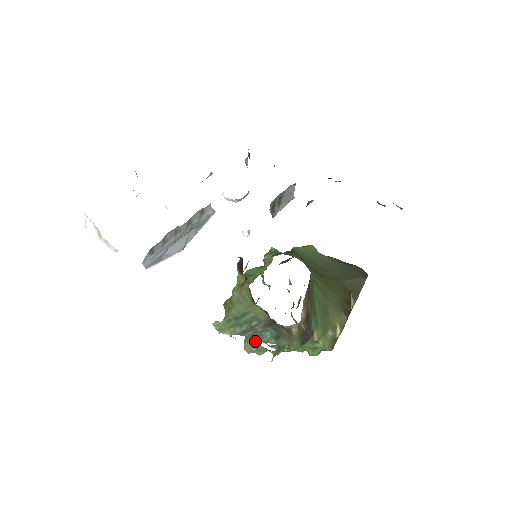
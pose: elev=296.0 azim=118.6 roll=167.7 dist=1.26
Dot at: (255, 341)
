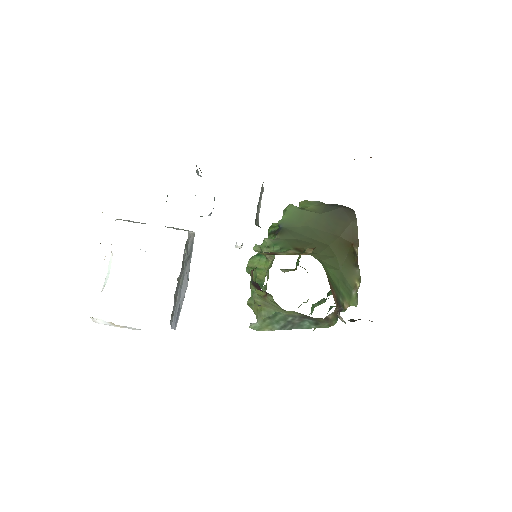
Dot at: occluded
